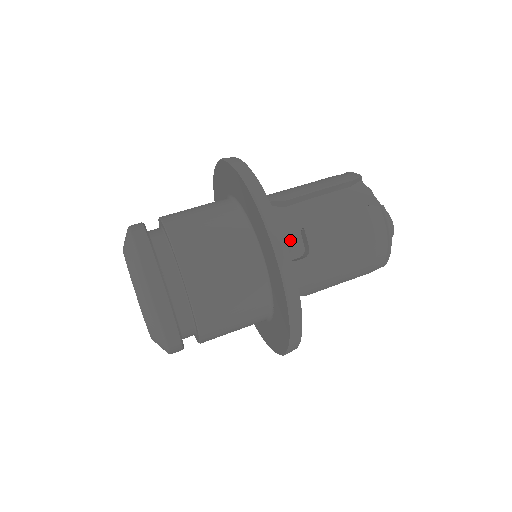
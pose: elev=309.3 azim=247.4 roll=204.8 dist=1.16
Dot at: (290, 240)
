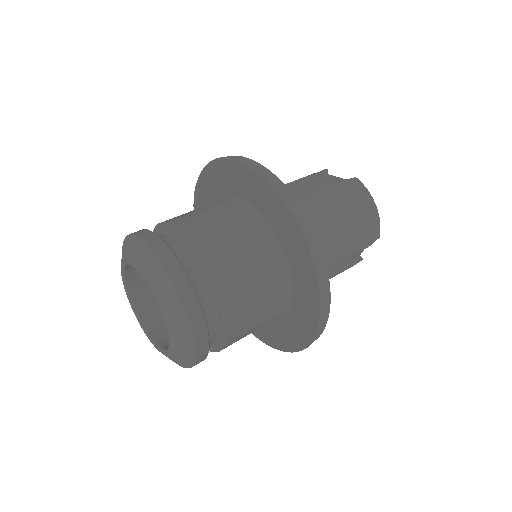
Dot at: occluded
